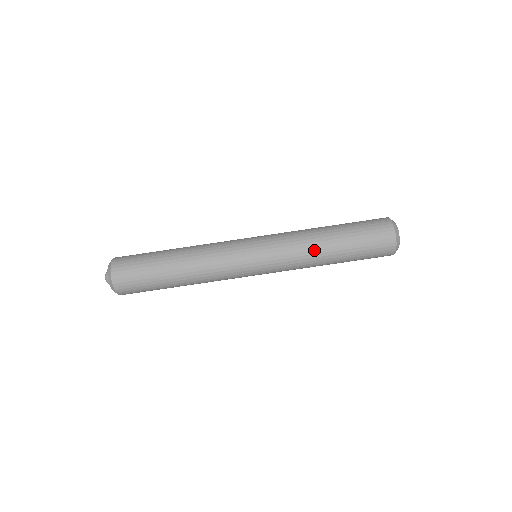
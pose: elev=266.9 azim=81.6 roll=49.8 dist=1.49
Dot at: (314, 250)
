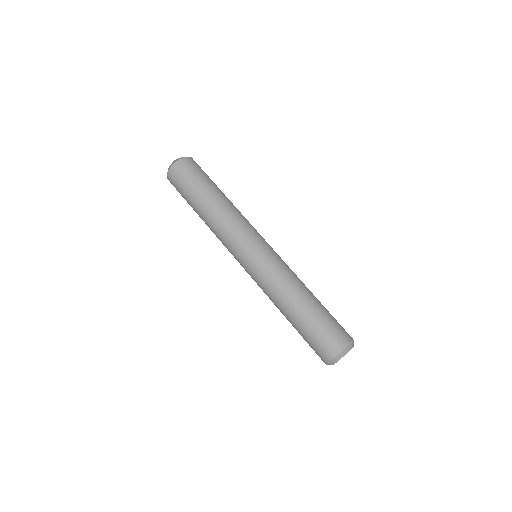
Dot at: (283, 297)
